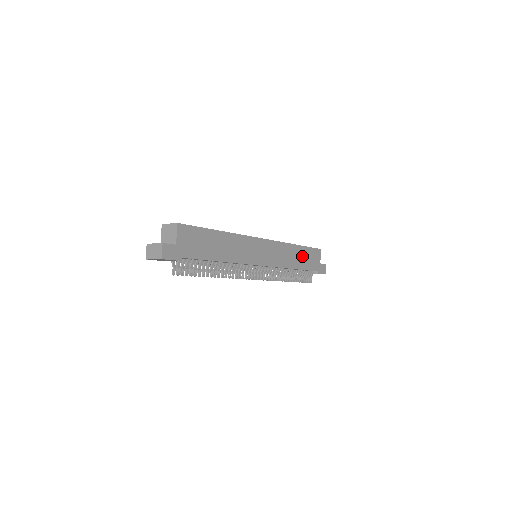
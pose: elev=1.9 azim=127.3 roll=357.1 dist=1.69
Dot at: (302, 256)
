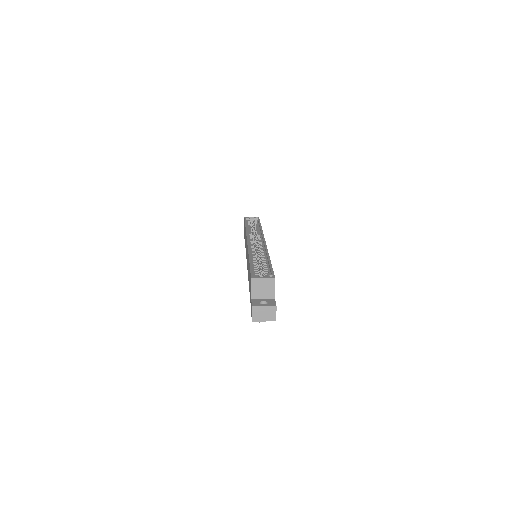
Dot at: occluded
